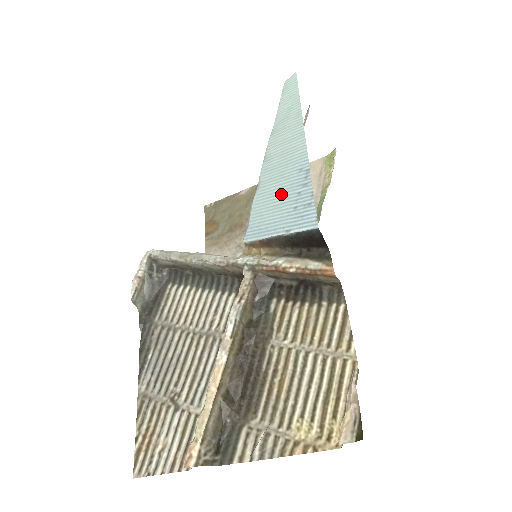
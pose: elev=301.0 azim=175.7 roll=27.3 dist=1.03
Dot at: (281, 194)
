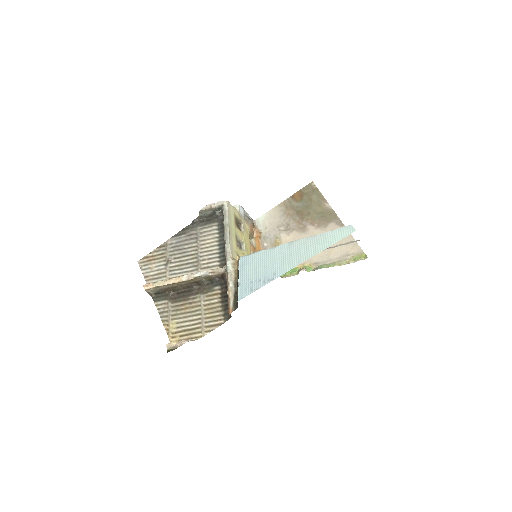
Dot at: (262, 268)
